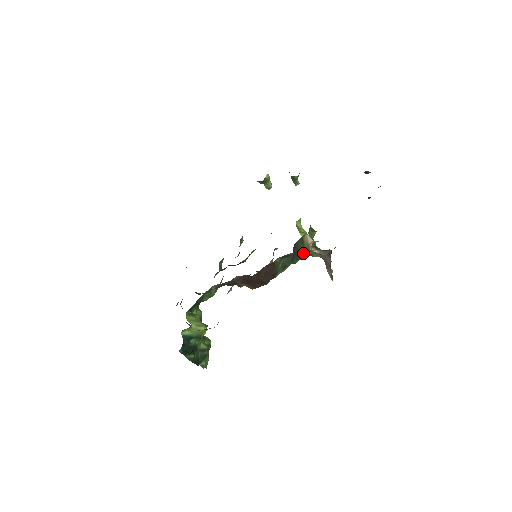
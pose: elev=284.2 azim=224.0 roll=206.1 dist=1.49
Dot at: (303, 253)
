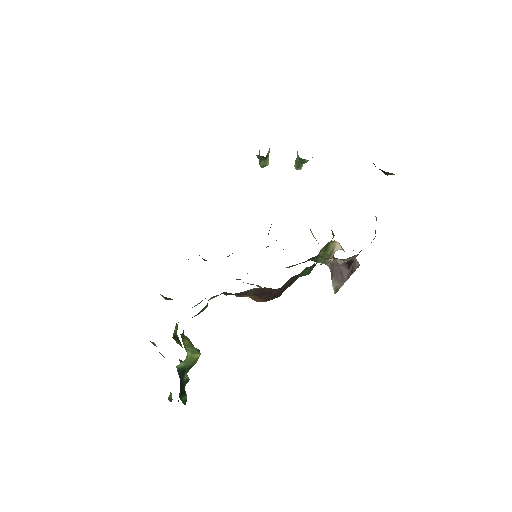
Dot at: (311, 258)
